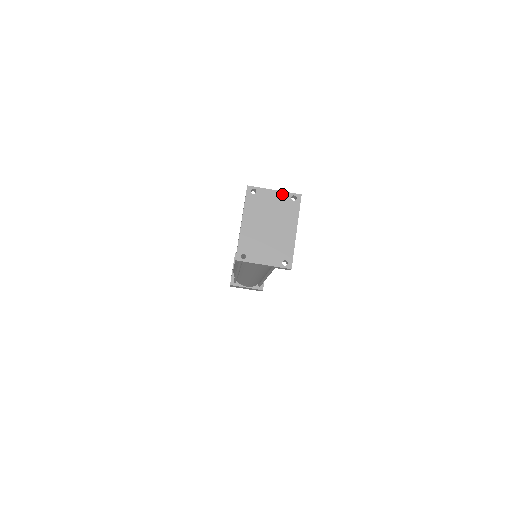
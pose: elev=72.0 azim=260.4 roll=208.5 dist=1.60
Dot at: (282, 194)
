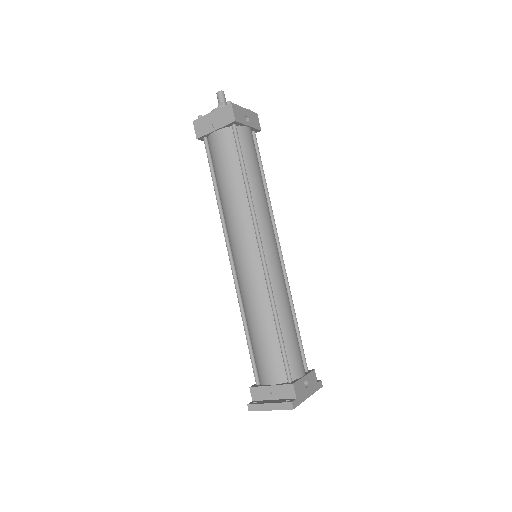
Dot at: (278, 409)
